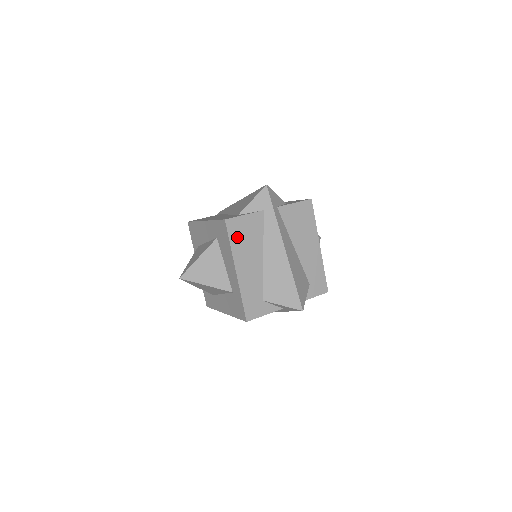
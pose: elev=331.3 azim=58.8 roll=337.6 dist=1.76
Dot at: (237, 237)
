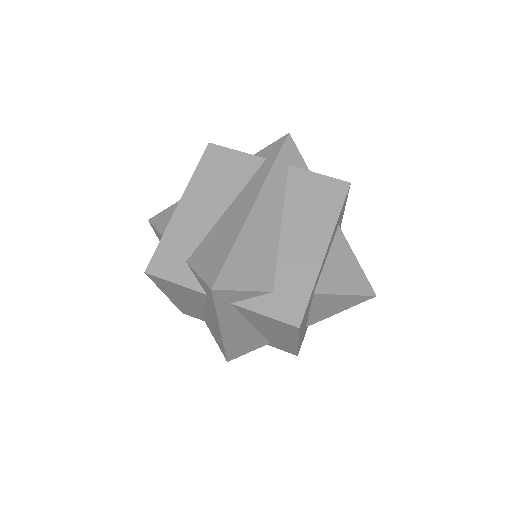
Dot at: (165, 286)
